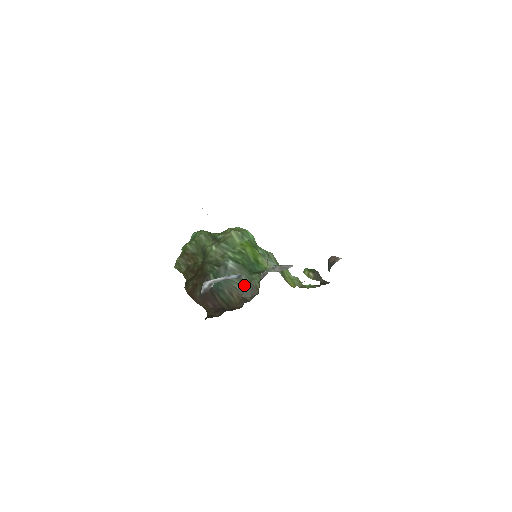
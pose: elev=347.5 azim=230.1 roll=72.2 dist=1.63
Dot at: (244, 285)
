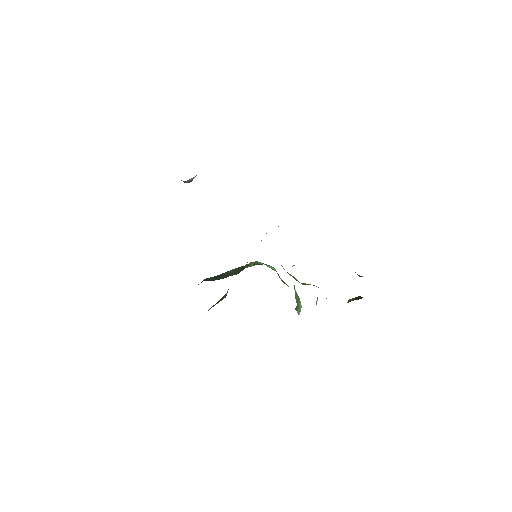
Dot at: occluded
